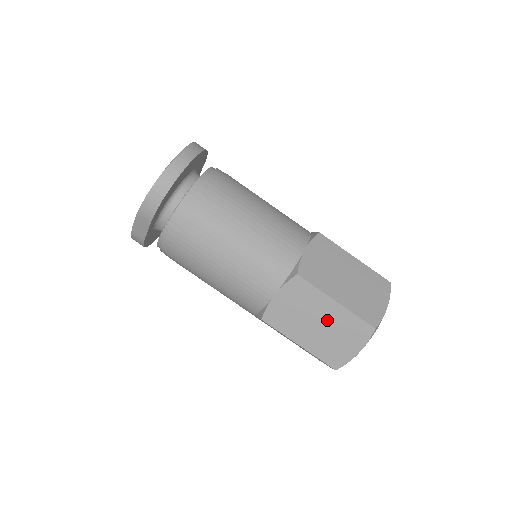
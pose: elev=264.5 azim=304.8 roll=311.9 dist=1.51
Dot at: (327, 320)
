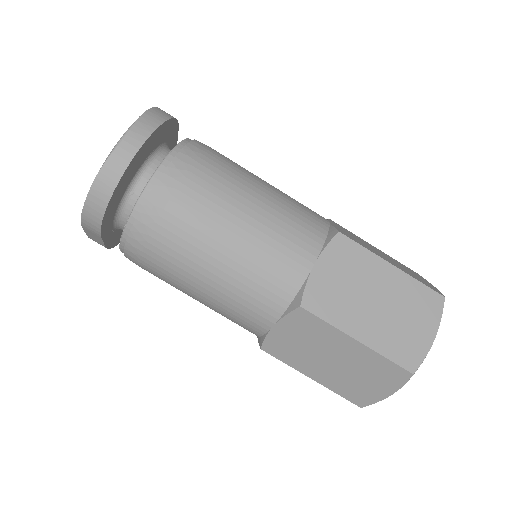
Dot at: (346, 358)
